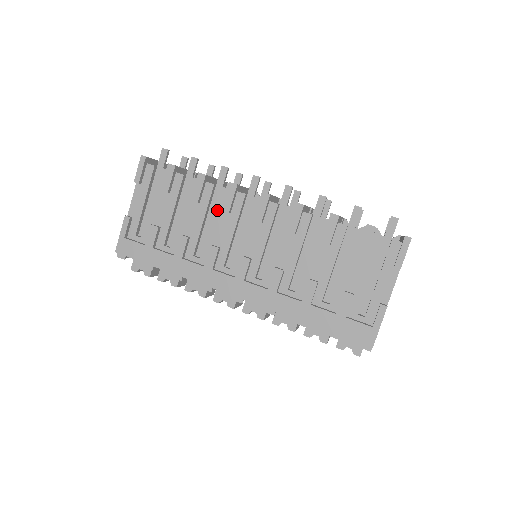
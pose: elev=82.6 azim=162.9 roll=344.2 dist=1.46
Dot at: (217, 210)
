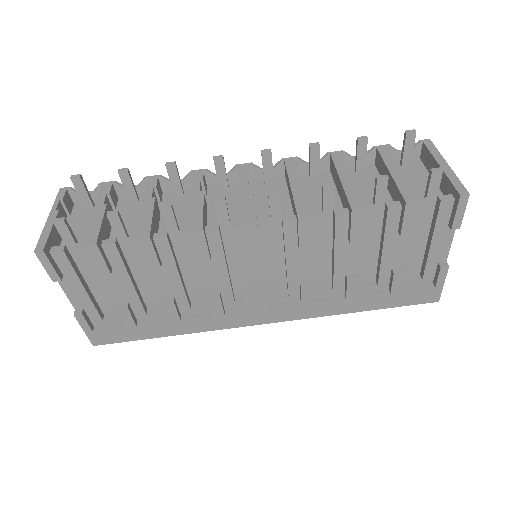
Dot at: (191, 260)
